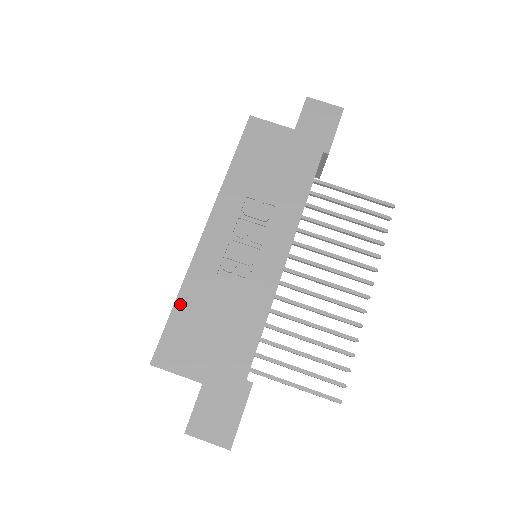
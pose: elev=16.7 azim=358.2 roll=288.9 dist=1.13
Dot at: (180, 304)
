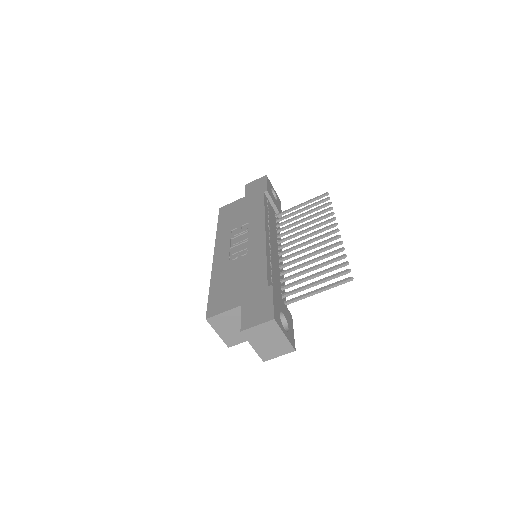
Dot at: (213, 286)
